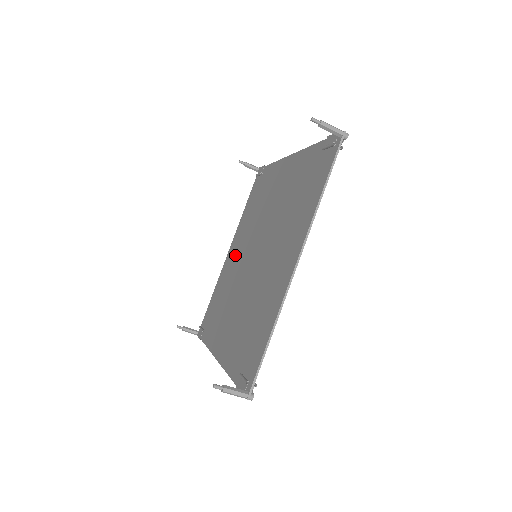
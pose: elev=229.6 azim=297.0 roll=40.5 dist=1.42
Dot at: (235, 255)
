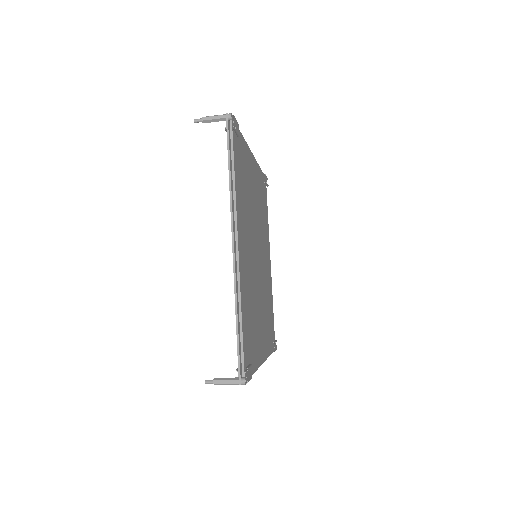
Dot at: occluded
